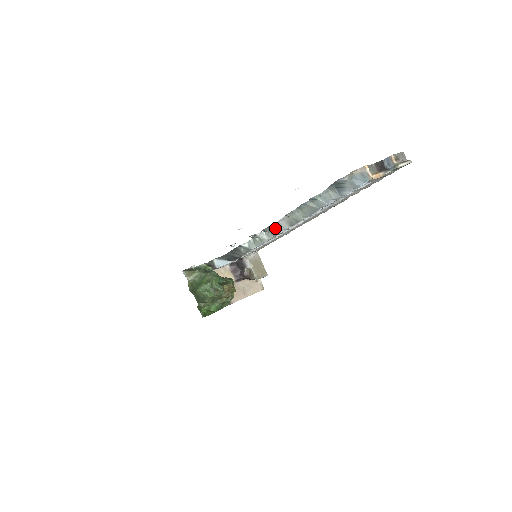
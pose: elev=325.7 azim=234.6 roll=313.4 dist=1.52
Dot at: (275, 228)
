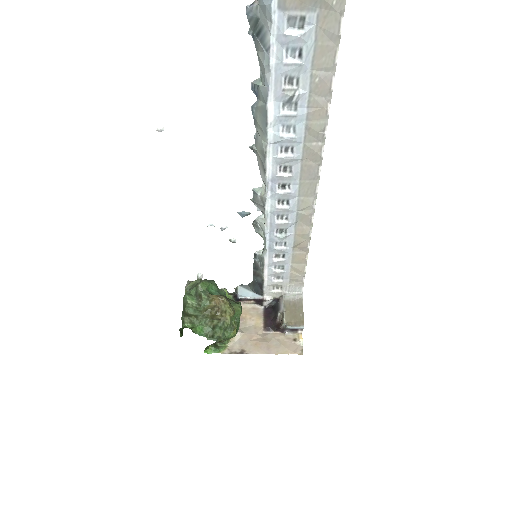
Dot at: (261, 192)
